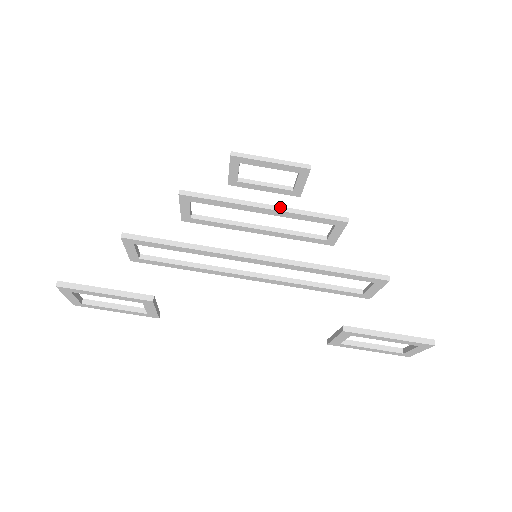
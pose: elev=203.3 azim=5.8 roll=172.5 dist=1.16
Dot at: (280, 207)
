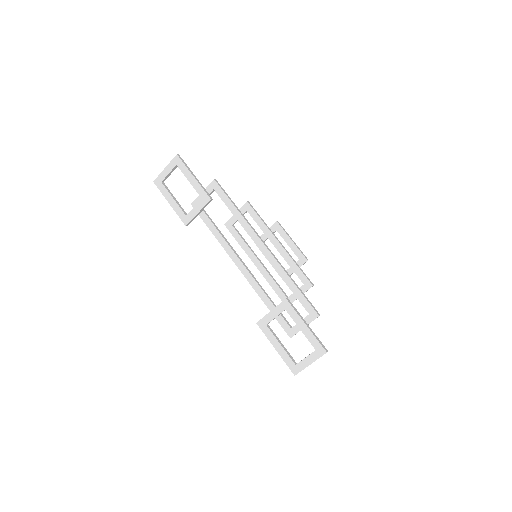
Dot at: (286, 250)
